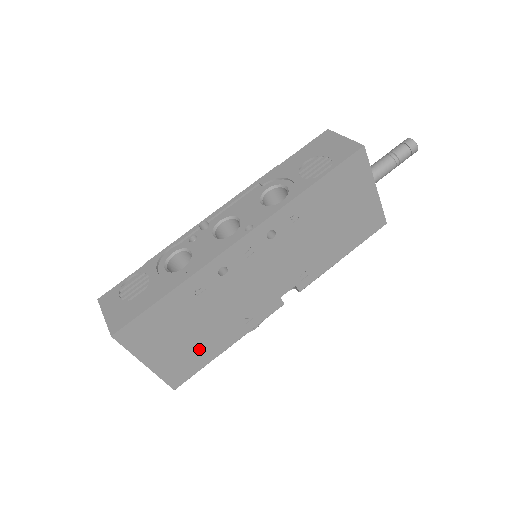
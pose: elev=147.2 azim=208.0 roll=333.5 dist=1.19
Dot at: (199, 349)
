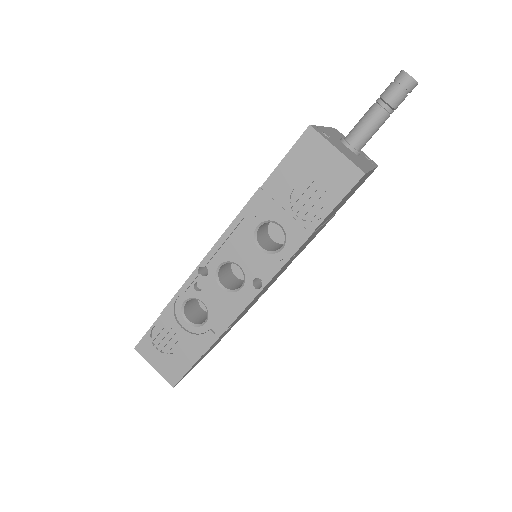
Dot at: occluded
